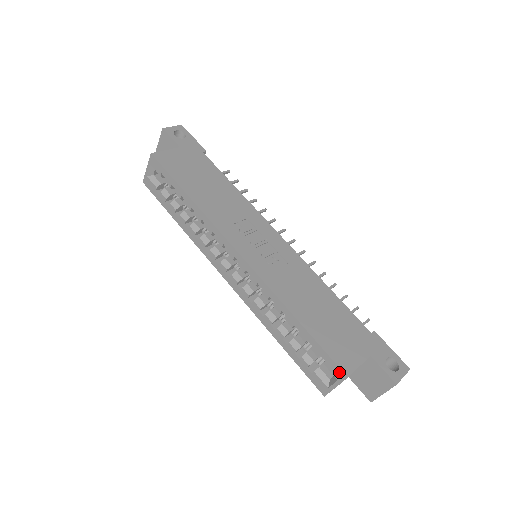
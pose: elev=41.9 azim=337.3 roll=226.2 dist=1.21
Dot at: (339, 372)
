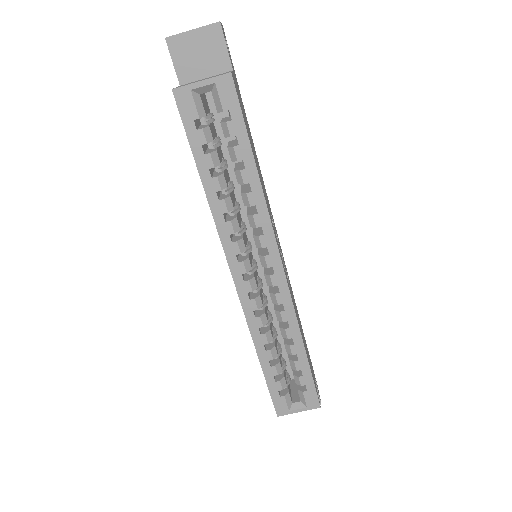
Dot at: (315, 402)
